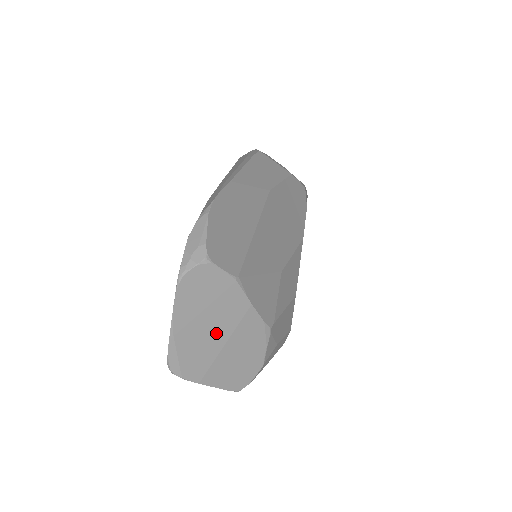
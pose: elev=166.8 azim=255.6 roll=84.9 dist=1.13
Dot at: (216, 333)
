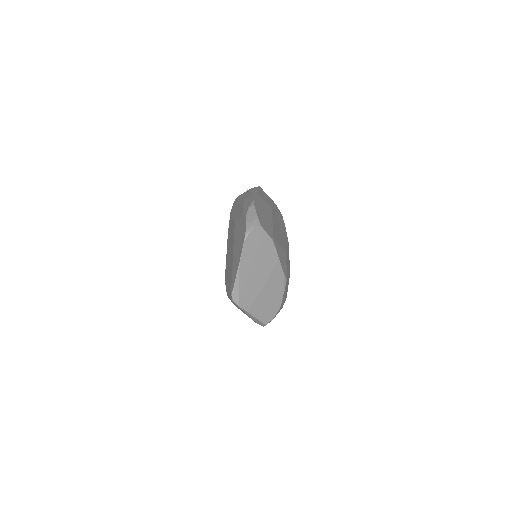
Dot at: (260, 276)
